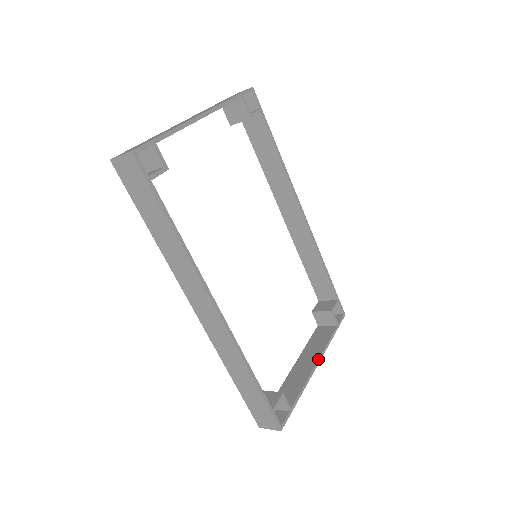
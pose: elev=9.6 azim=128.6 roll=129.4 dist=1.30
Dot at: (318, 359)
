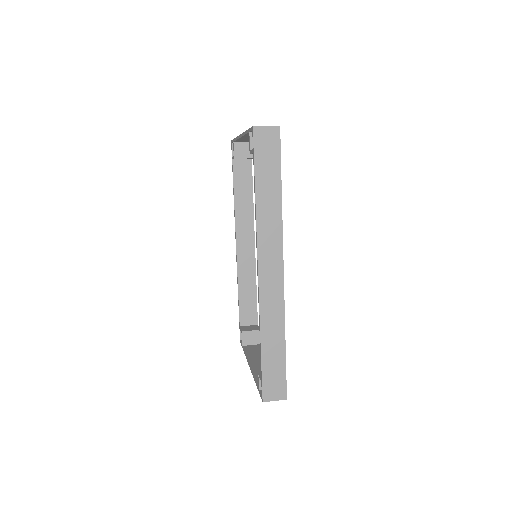
Dot at: occluded
